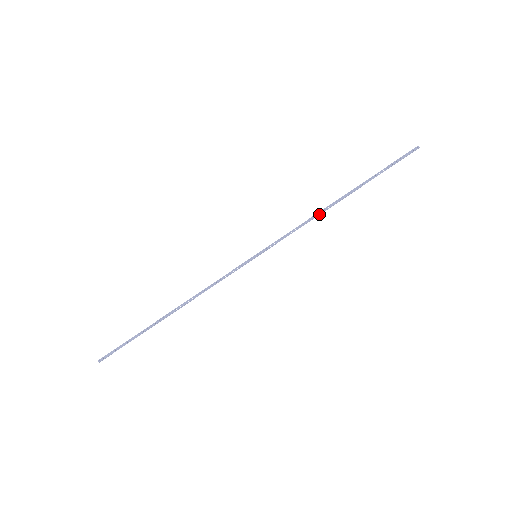
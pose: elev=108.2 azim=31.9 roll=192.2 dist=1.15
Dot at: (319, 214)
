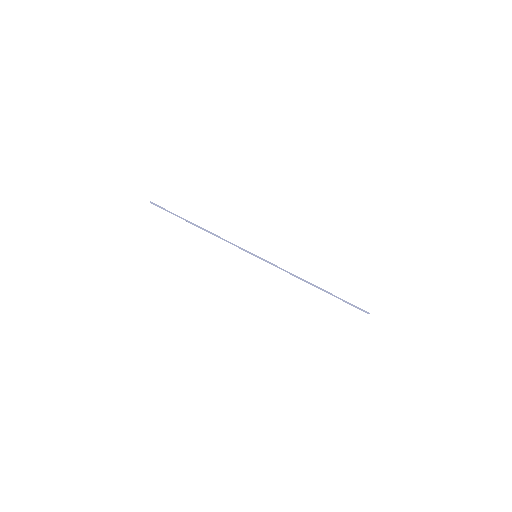
Dot at: (299, 278)
